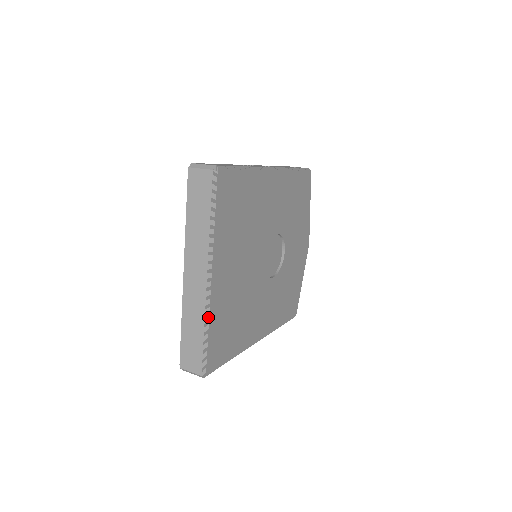
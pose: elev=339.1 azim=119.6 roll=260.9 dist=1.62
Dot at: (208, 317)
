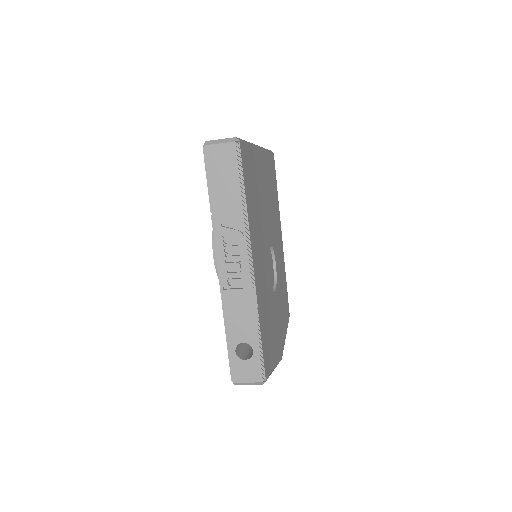
Dot at: (252, 145)
